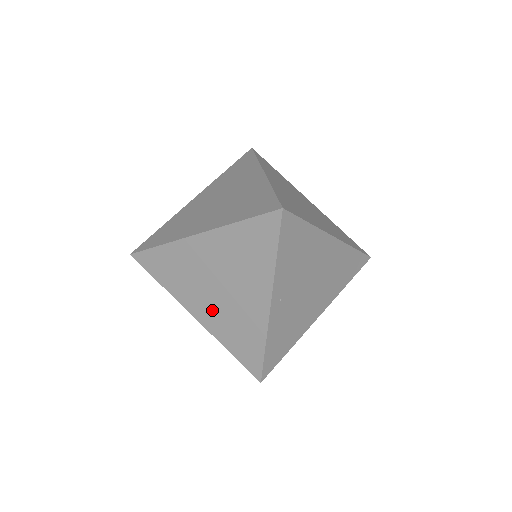
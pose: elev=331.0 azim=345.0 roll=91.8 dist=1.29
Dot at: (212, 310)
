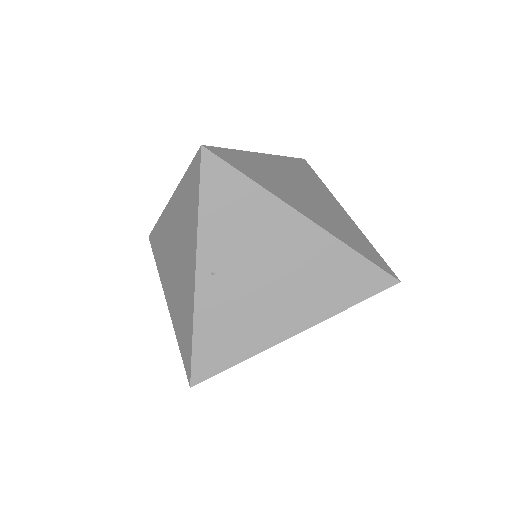
Dot at: (173, 289)
